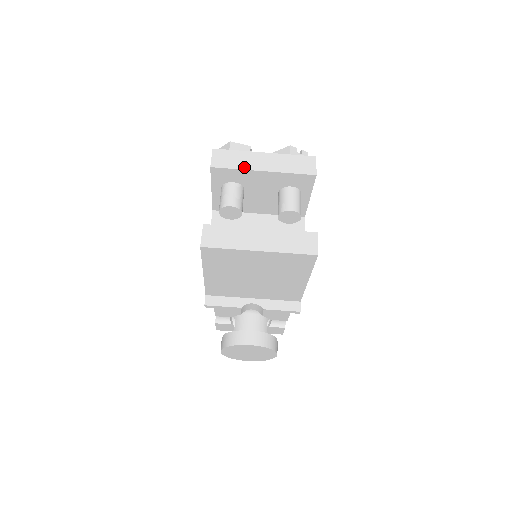
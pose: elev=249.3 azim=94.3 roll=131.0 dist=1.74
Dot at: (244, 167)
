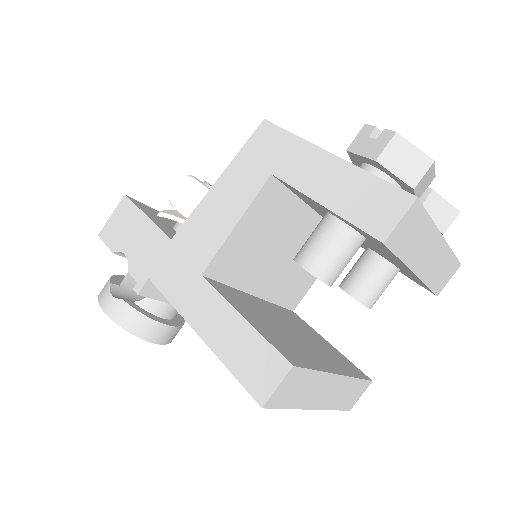
Dot at: (409, 259)
